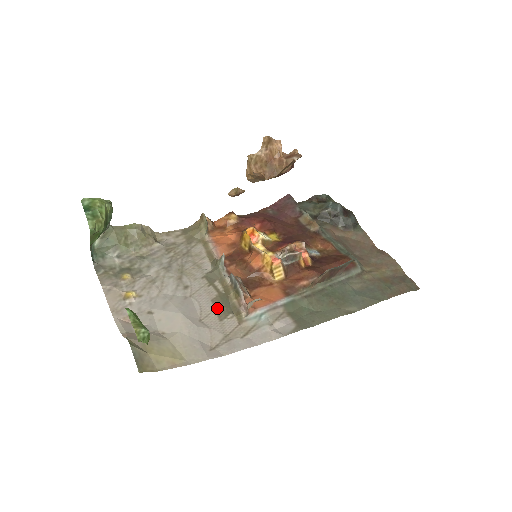
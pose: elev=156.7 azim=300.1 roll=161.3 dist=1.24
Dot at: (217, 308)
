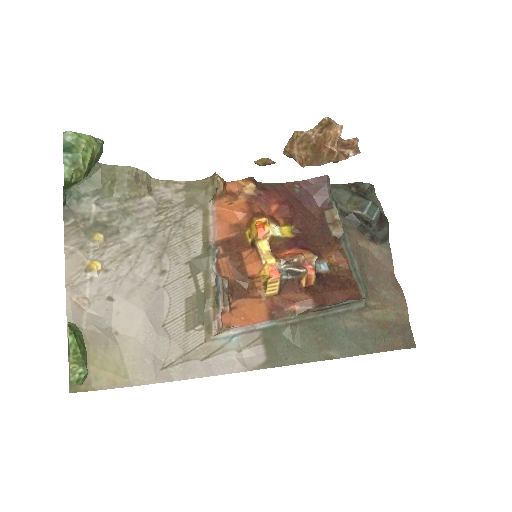
Dot at: (188, 312)
